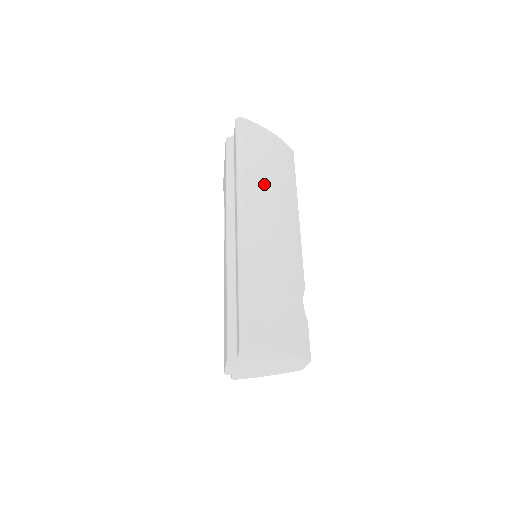
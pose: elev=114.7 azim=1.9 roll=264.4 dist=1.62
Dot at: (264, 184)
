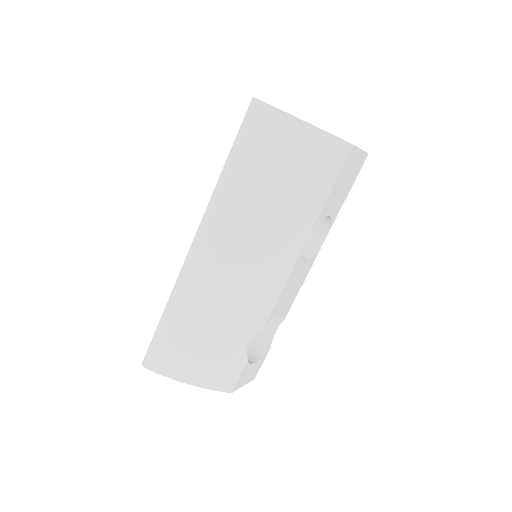
Dot at: (248, 205)
